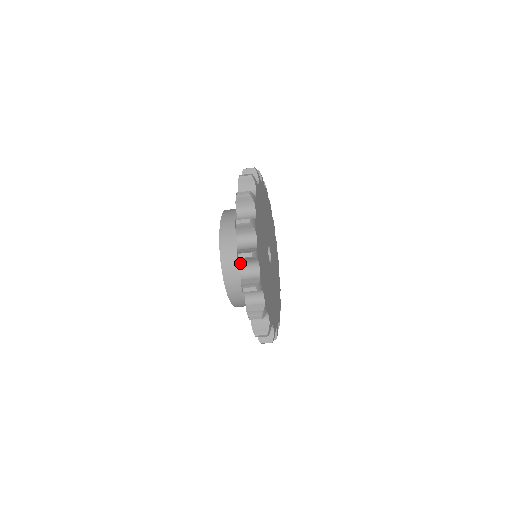
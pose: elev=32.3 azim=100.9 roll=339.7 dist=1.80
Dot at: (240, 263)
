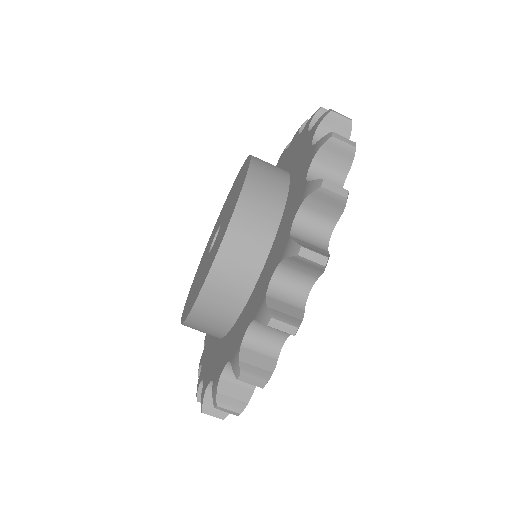
Dot at: (311, 126)
